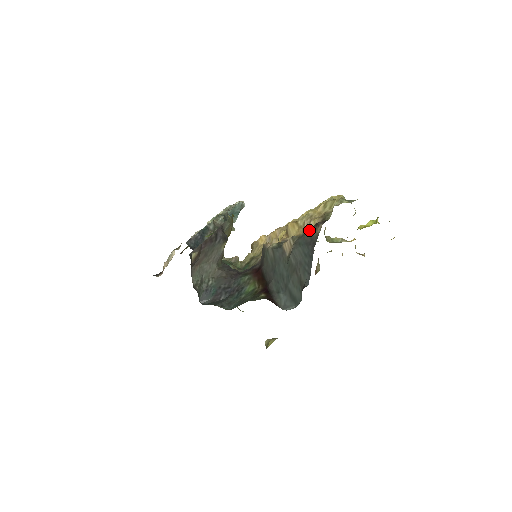
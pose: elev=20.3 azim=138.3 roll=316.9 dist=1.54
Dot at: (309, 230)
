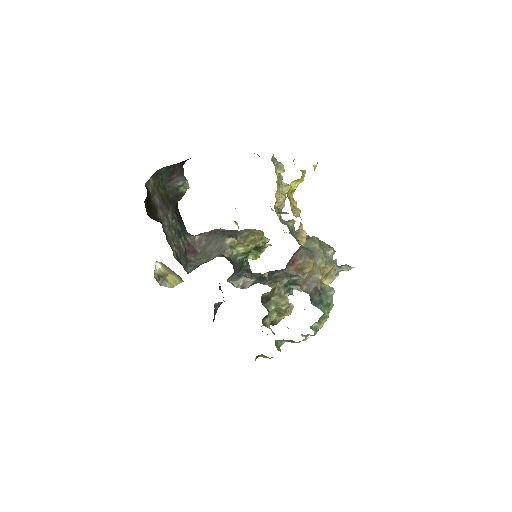
Dot at: occluded
